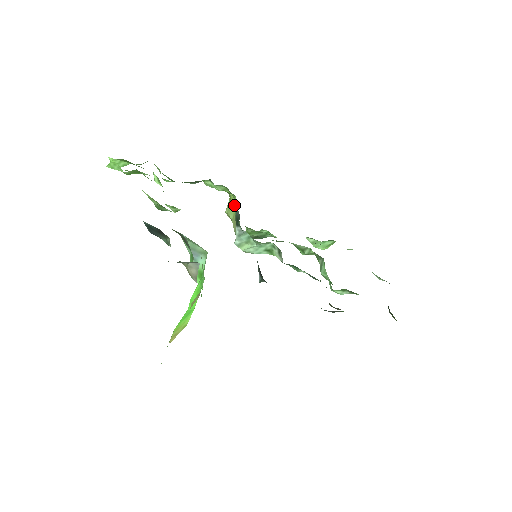
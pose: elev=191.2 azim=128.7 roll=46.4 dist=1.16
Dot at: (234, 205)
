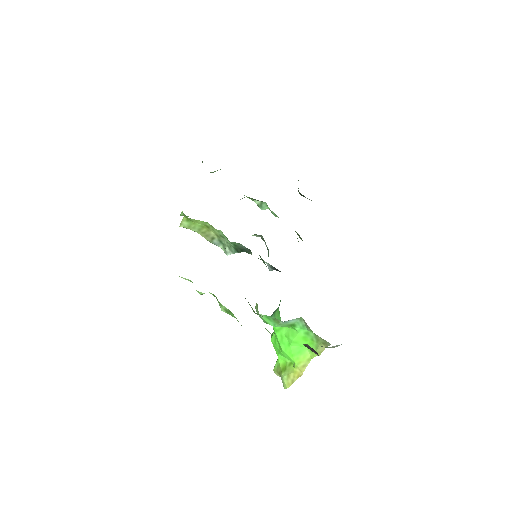
Dot at: (234, 242)
